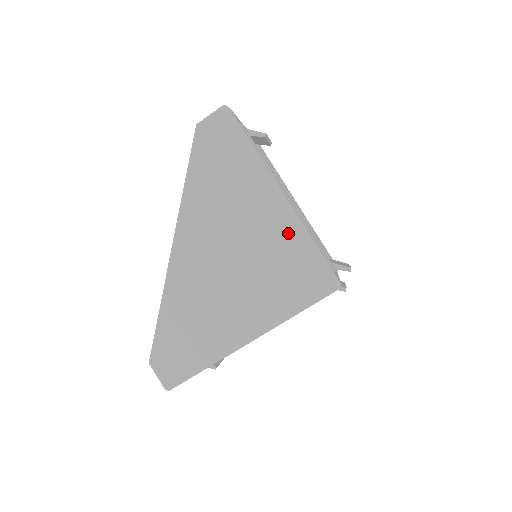
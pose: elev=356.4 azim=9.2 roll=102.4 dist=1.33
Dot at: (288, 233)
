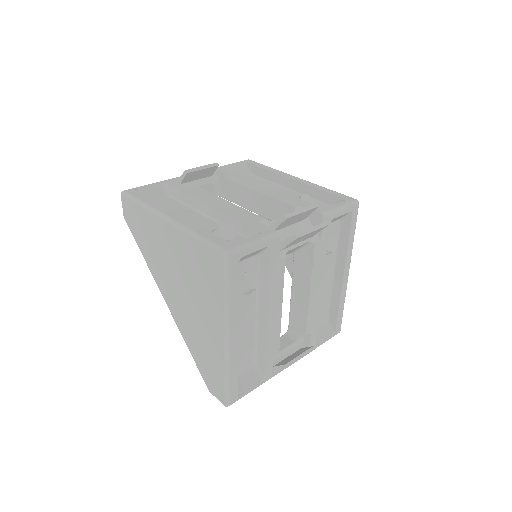
Dot at: (184, 242)
